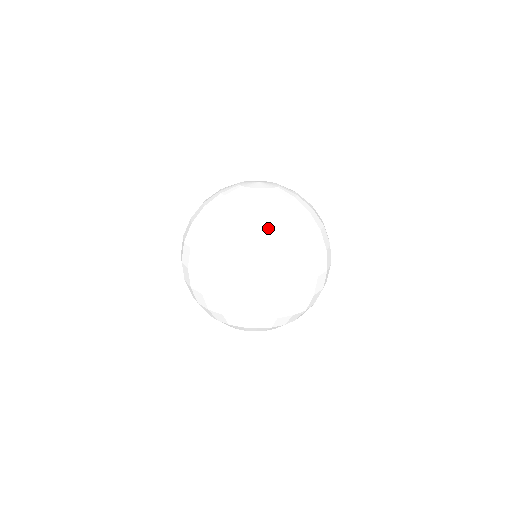
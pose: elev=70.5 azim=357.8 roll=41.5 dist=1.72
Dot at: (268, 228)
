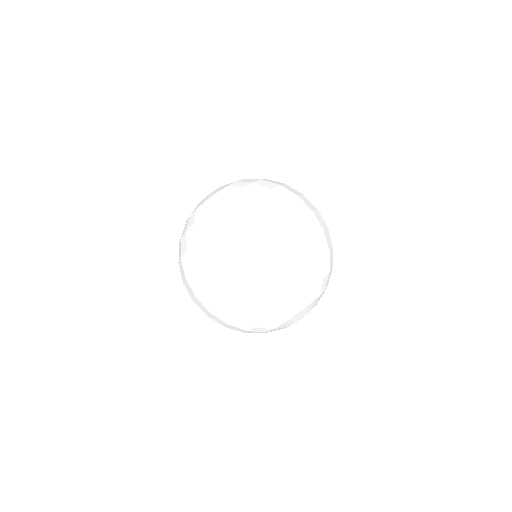
Dot at: (199, 228)
